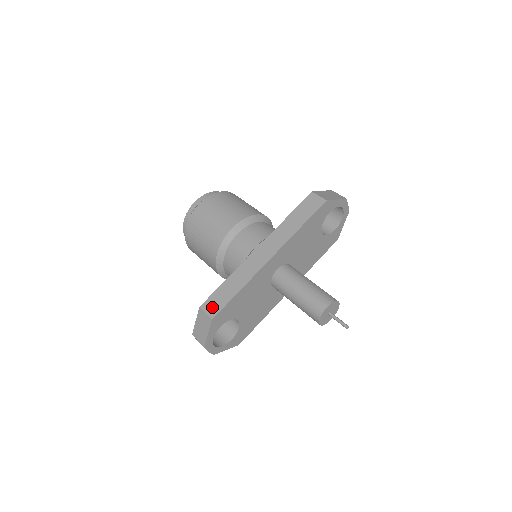
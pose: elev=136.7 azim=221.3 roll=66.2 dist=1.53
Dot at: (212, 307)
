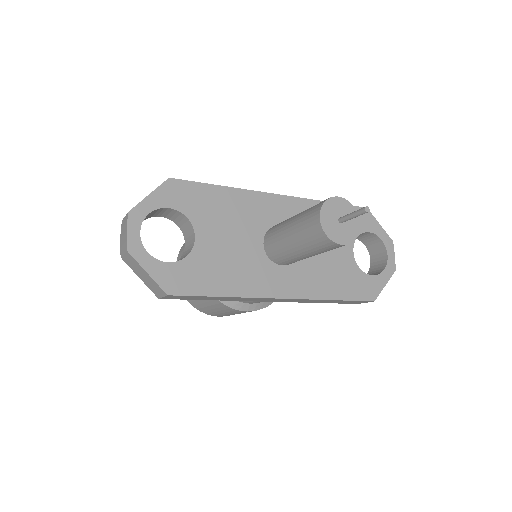
Dot at: occluded
